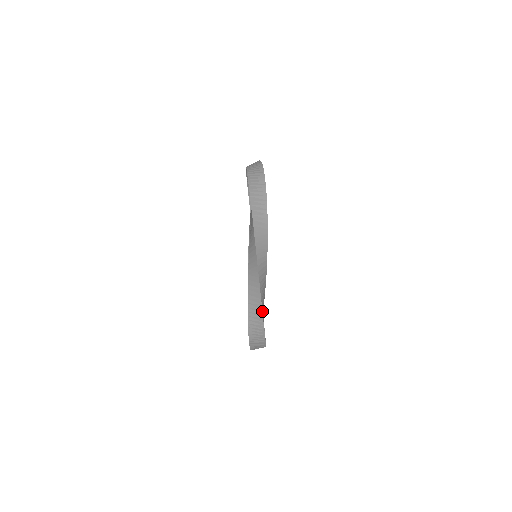
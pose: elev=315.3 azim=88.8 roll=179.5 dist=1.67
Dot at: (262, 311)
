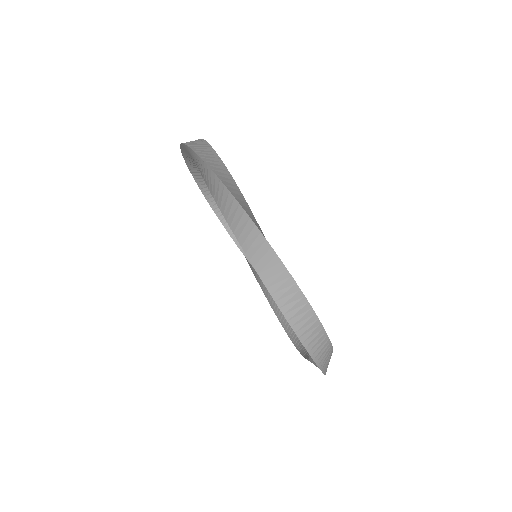
Dot at: occluded
